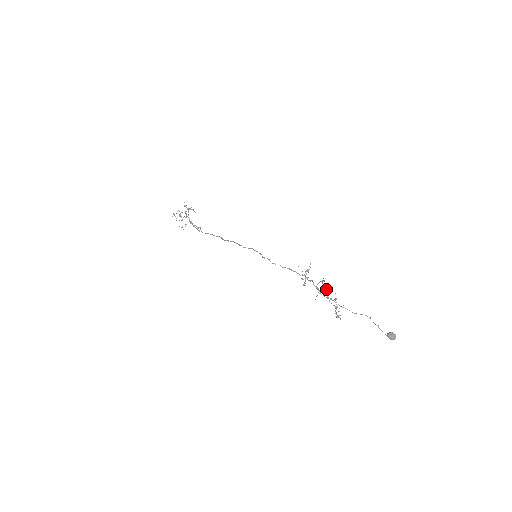
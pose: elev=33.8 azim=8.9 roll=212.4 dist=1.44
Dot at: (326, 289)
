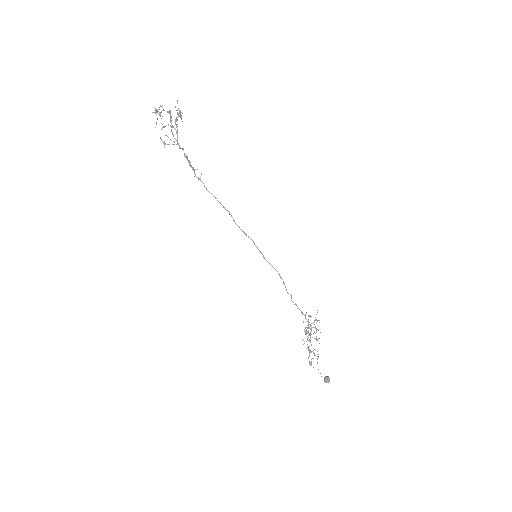
Dot at: occluded
